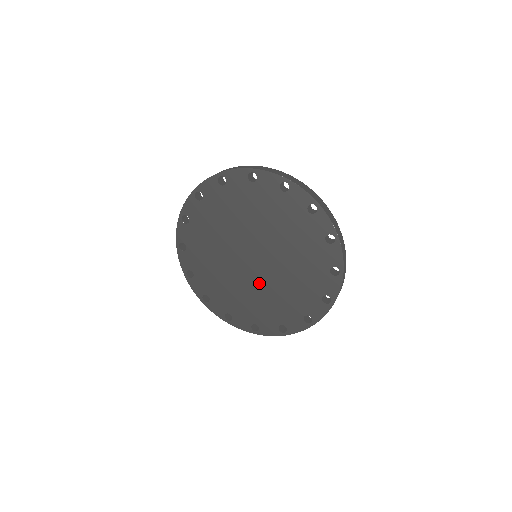
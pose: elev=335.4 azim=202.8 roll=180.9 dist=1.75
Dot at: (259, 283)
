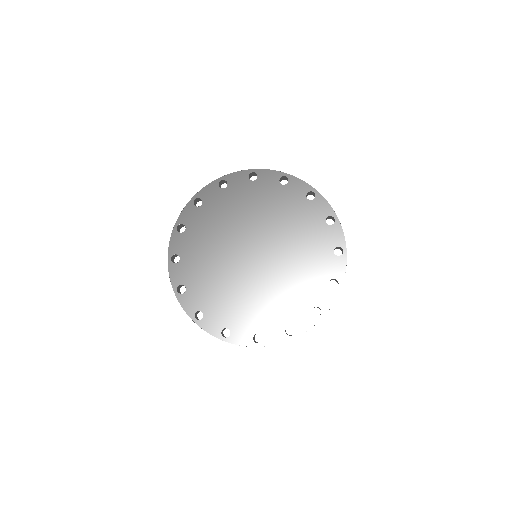
Dot at: (271, 277)
